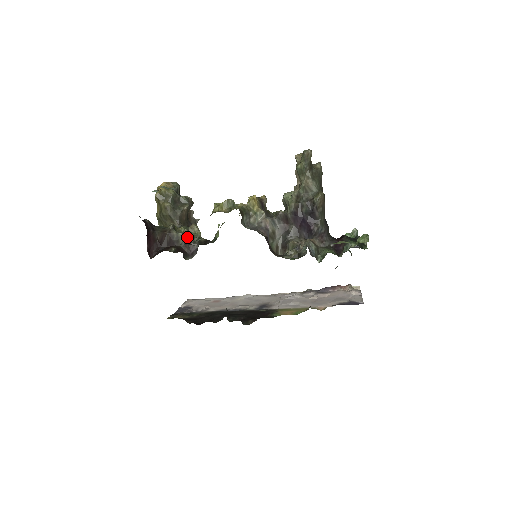
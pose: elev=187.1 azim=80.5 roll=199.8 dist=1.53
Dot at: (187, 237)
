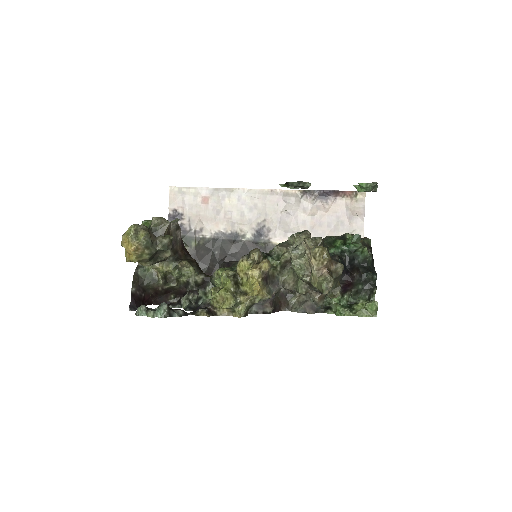
Dot at: (181, 278)
